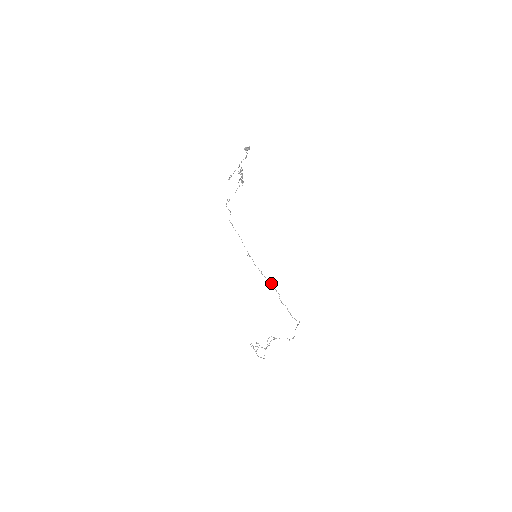
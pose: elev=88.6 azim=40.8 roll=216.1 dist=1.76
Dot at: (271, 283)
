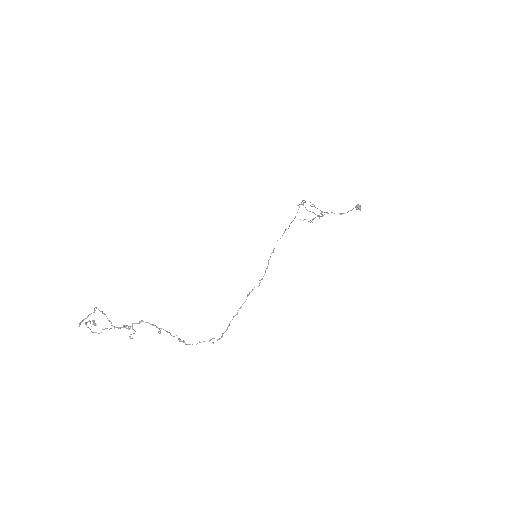
Dot at: occluded
